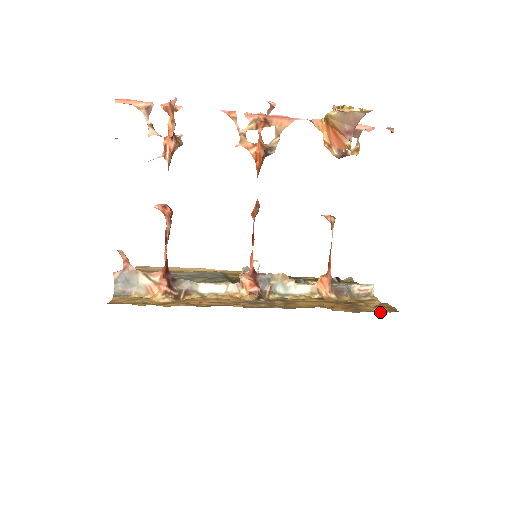
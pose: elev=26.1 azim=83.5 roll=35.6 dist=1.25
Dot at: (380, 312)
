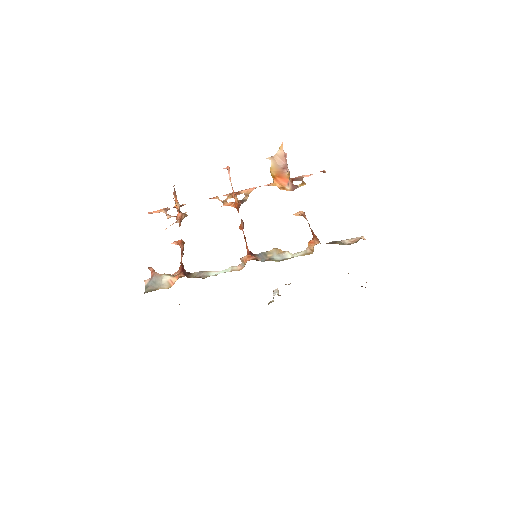
Dot at: occluded
